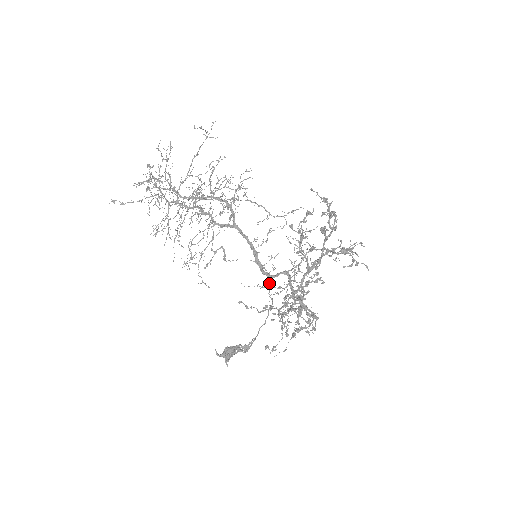
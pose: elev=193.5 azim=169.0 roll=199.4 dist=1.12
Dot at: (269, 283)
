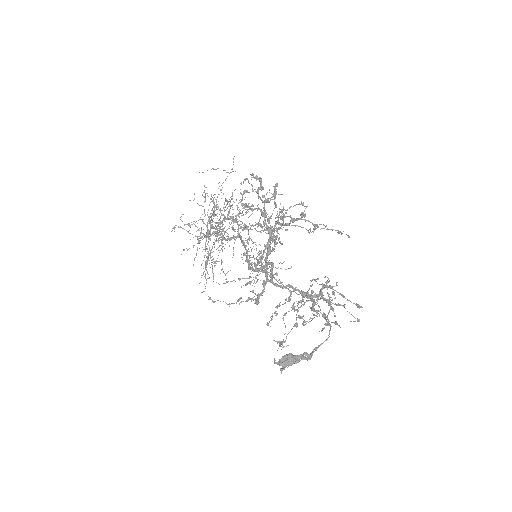
Dot at: occluded
